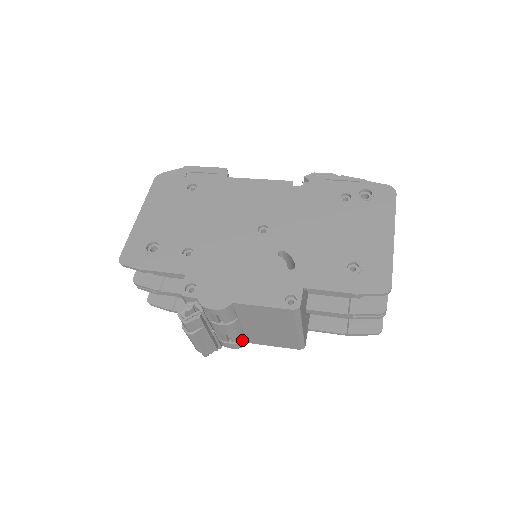
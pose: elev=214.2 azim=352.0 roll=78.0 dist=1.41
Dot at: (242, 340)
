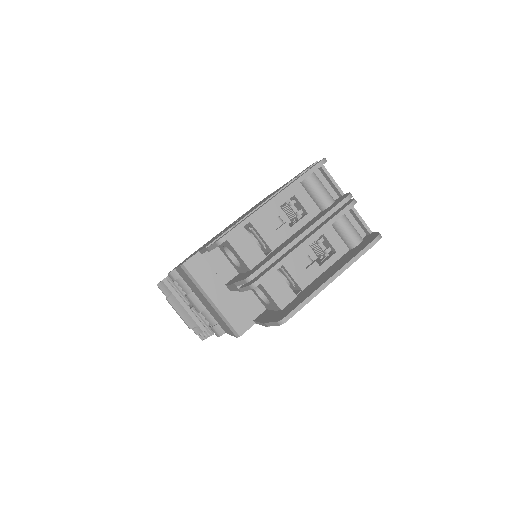
Dot at: (215, 325)
